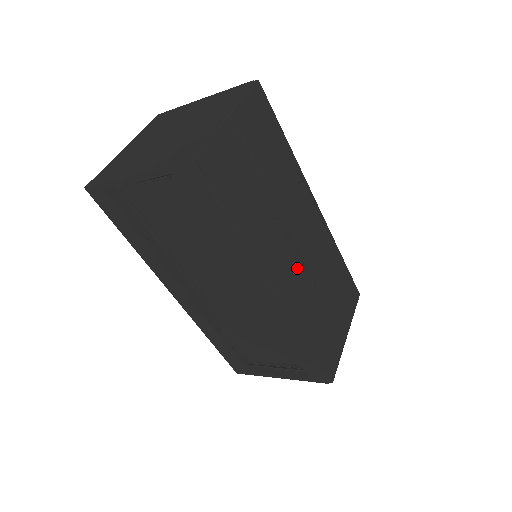
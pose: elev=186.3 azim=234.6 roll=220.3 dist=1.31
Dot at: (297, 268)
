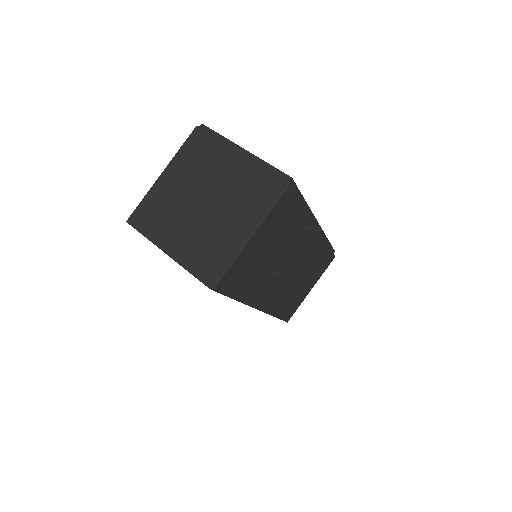
Dot at: (282, 284)
